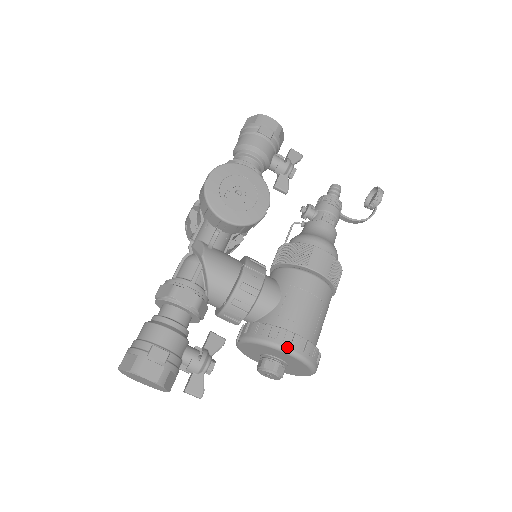
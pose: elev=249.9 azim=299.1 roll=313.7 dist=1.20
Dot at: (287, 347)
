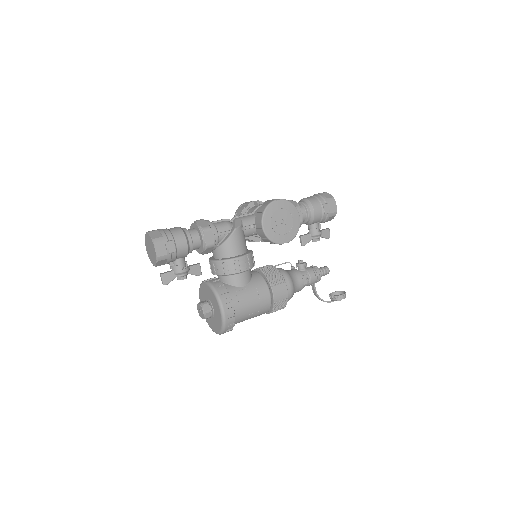
Dot at: (224, 308)
